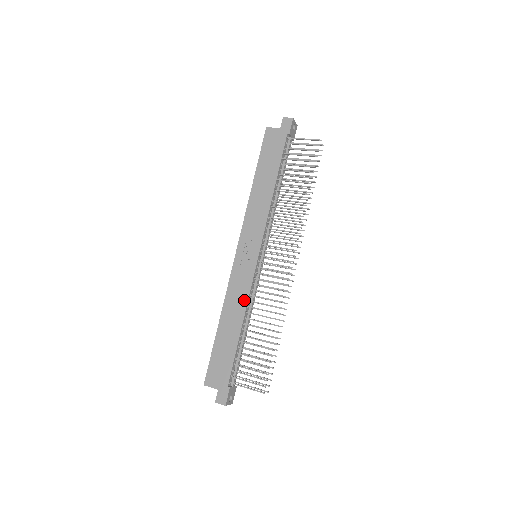
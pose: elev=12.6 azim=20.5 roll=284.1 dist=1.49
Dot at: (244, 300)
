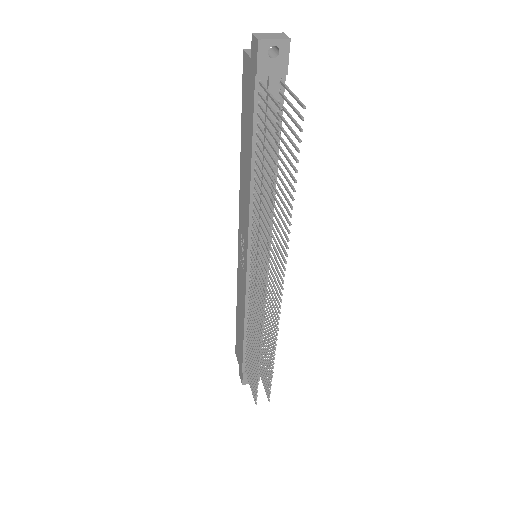
Dot at: (243, 304)
